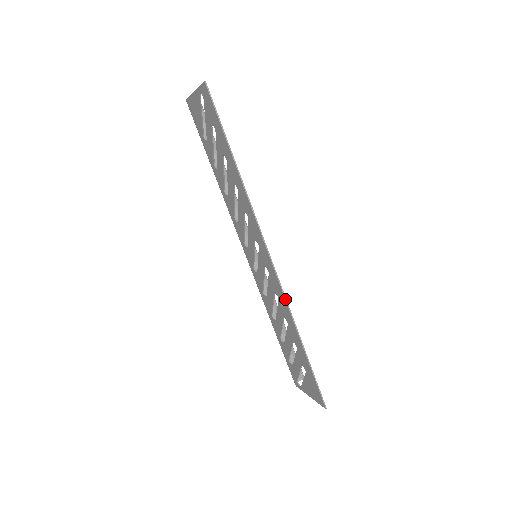
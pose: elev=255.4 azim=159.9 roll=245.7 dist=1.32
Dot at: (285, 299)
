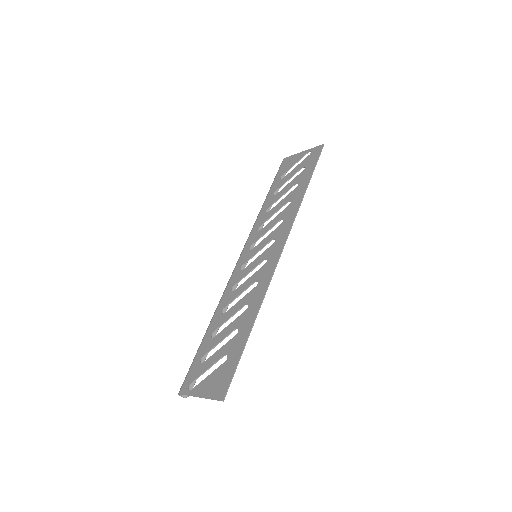
Dot at: (270, 281)
